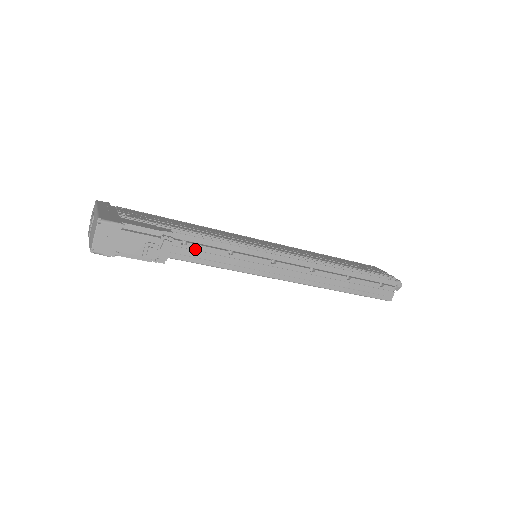
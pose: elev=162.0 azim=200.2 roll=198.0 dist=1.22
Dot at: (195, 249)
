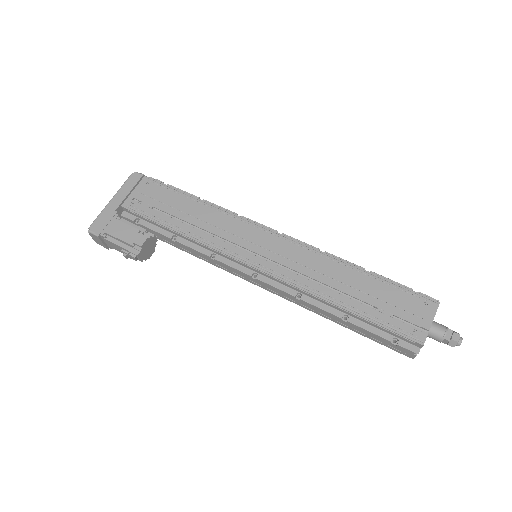
Dot at: (183, 246)
